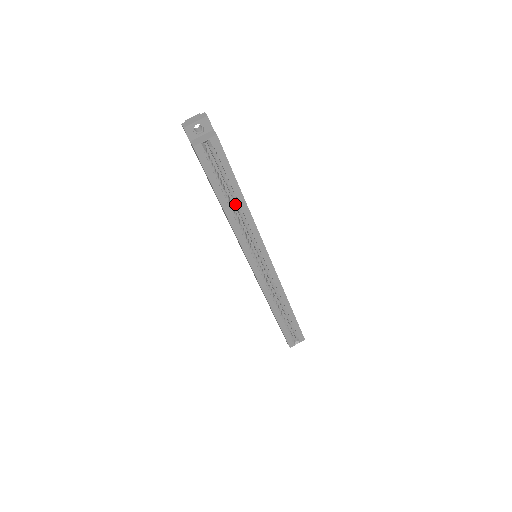
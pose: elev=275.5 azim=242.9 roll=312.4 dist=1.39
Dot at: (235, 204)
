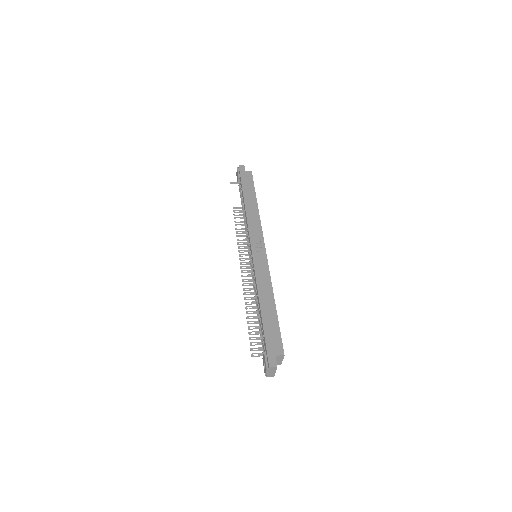
Dot at: occluded
